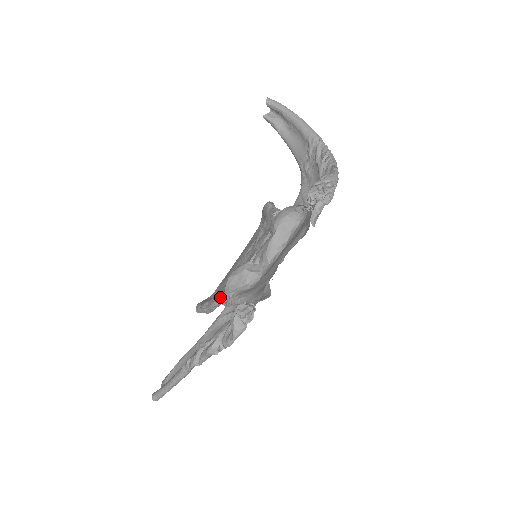
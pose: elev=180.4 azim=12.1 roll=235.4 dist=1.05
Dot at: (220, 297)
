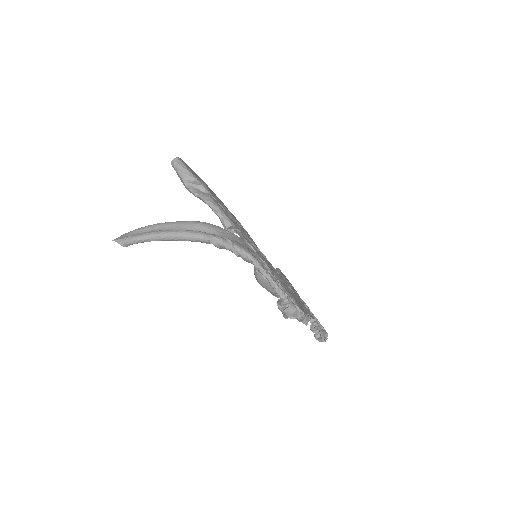
Dot at: occluded
